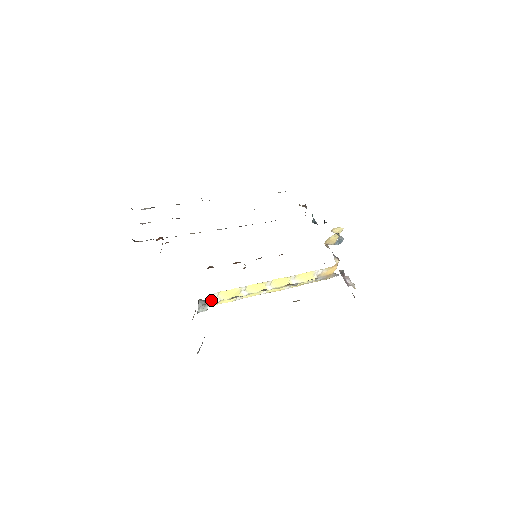
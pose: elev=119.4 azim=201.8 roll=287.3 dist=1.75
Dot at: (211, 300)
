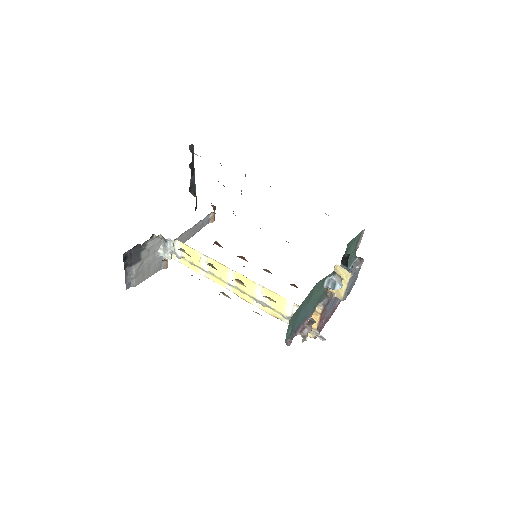
Dot at: (172, 246)
